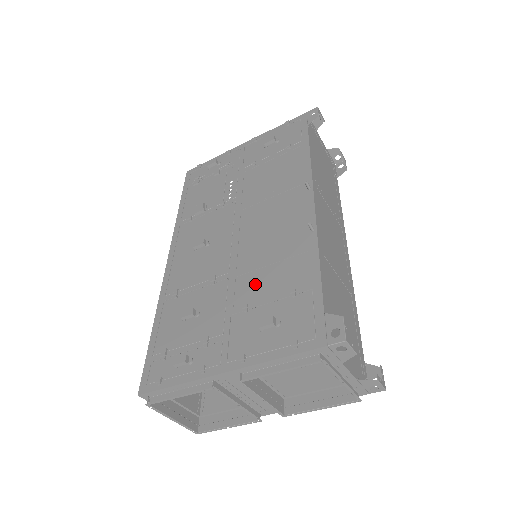
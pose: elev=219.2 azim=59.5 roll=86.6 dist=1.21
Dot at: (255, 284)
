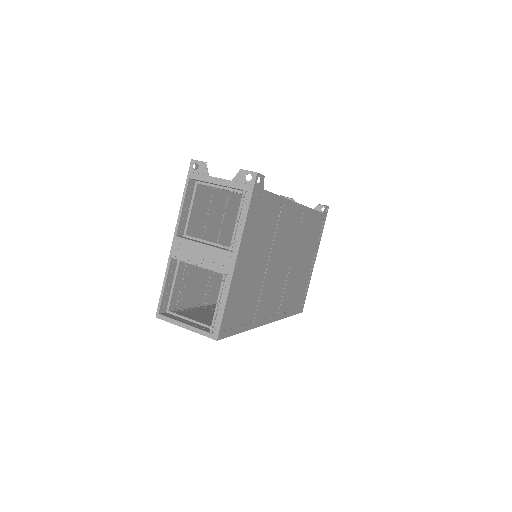
Dot at: occluded
